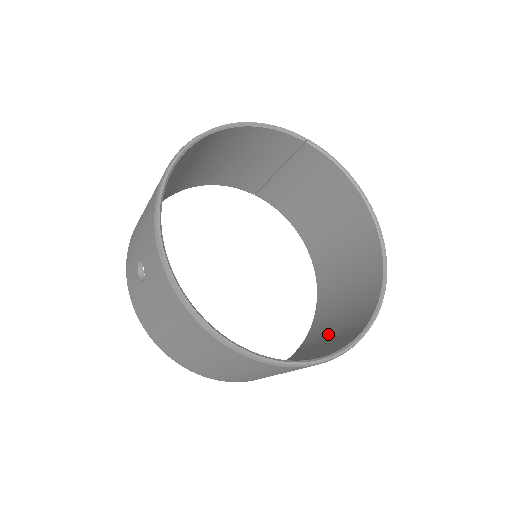
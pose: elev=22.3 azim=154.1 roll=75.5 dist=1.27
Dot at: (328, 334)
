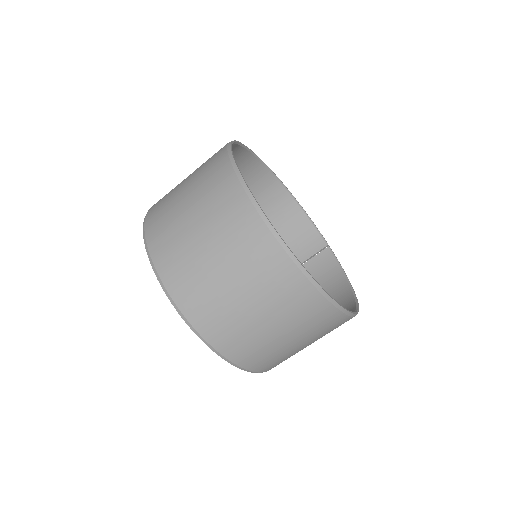
Dot at: occluded
